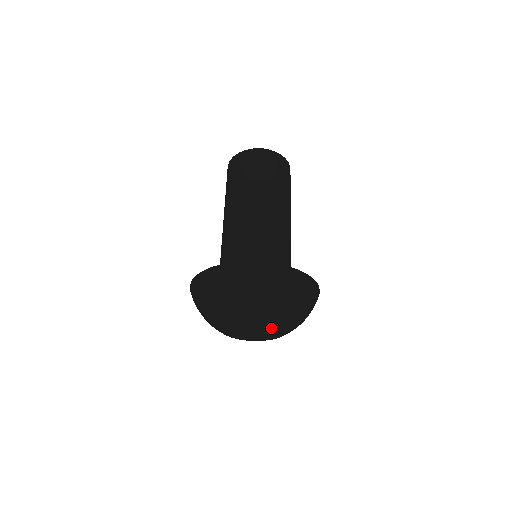
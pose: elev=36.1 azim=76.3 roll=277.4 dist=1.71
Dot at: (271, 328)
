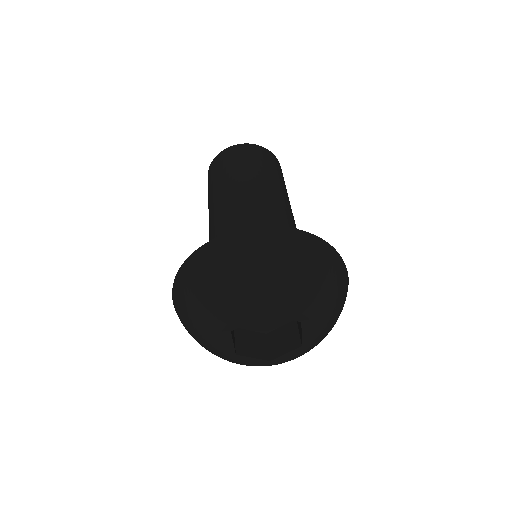
Dot at: (297, 336)
